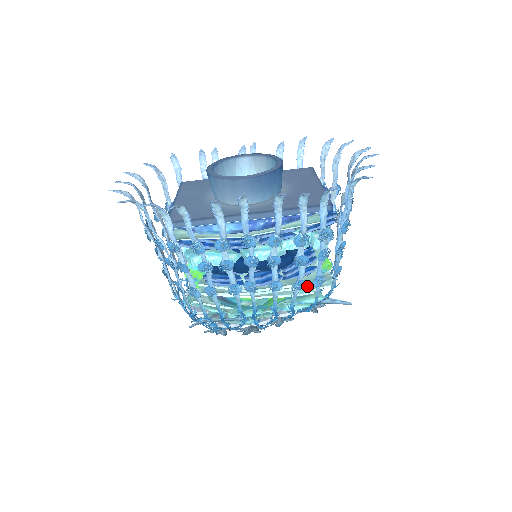
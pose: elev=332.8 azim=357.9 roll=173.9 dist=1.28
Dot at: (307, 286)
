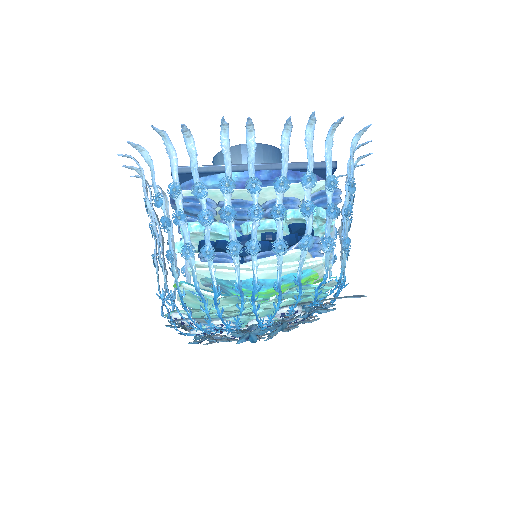
Dot at: (315, 259)
